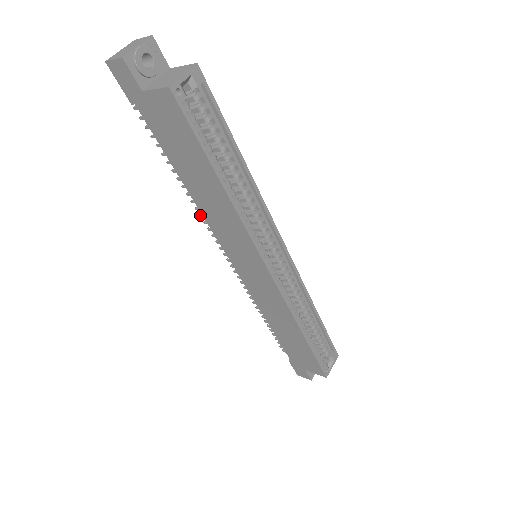
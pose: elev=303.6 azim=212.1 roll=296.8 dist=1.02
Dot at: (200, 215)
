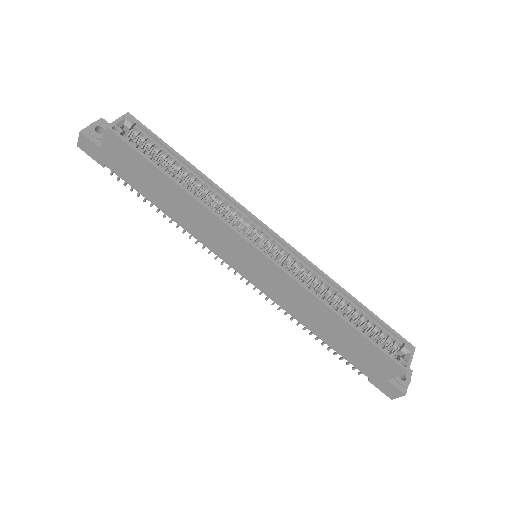
Dot at: (195, 242)
